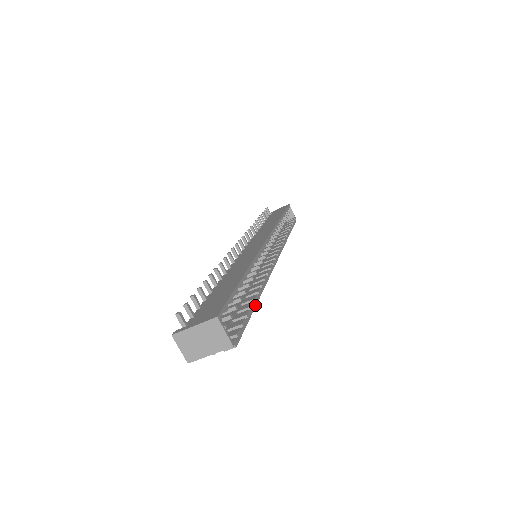
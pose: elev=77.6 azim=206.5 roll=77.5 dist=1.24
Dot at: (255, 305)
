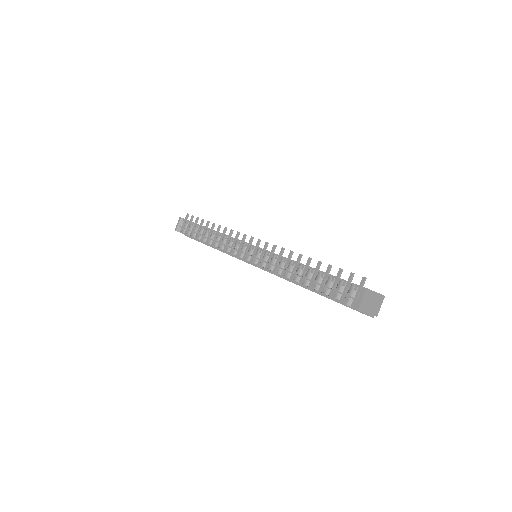
Dot at: occluded
